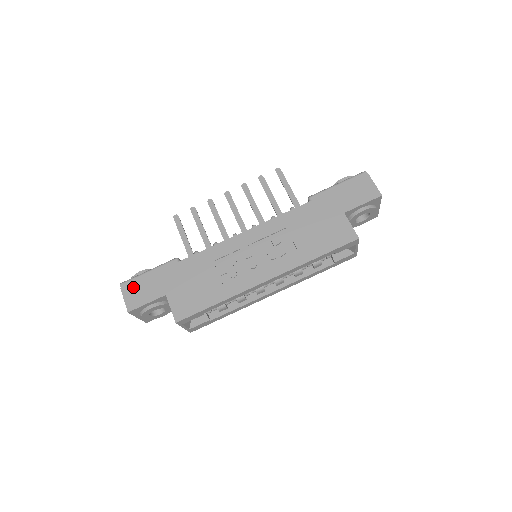
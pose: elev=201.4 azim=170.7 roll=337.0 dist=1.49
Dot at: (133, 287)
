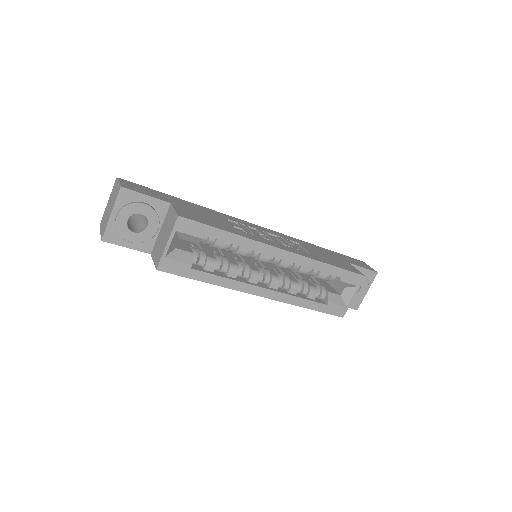
Dot at: (134, 184)
